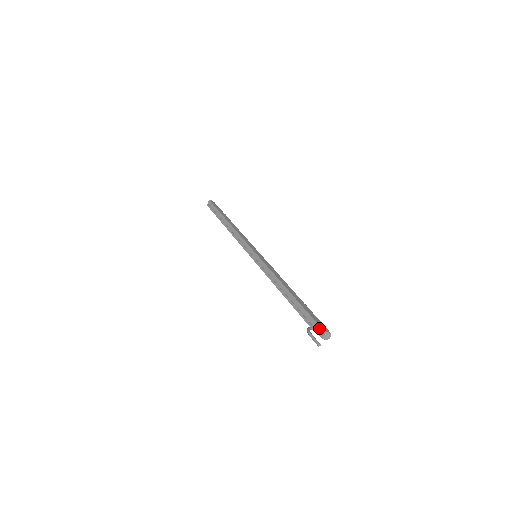
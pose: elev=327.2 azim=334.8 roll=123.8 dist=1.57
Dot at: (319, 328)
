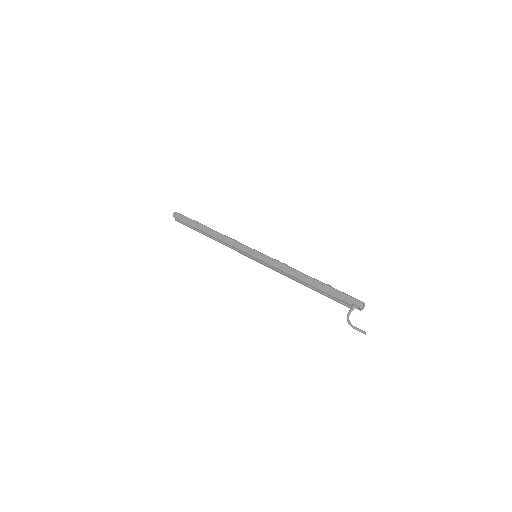
Dot at: (353, 307)
